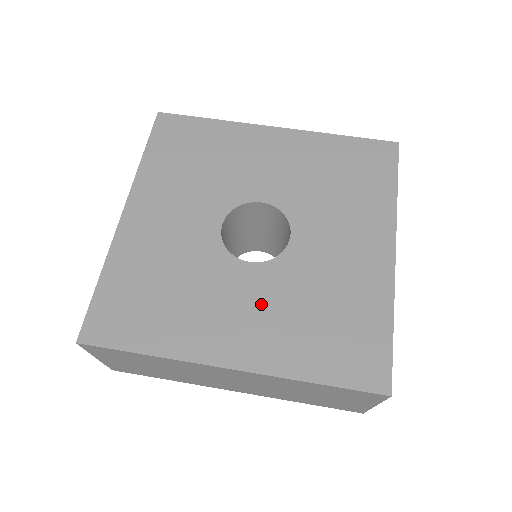
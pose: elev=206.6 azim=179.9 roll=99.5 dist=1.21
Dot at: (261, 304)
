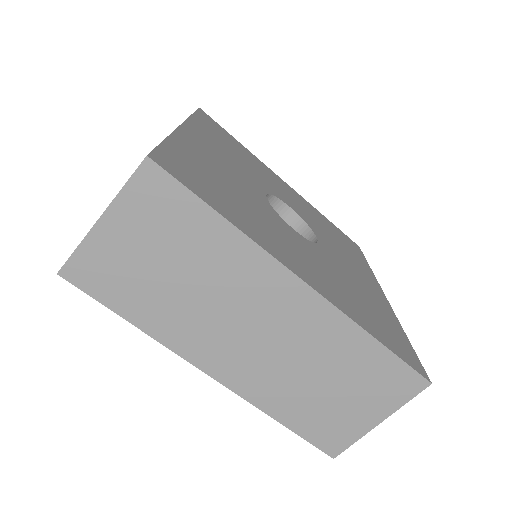
Dot at: (314, 260)
